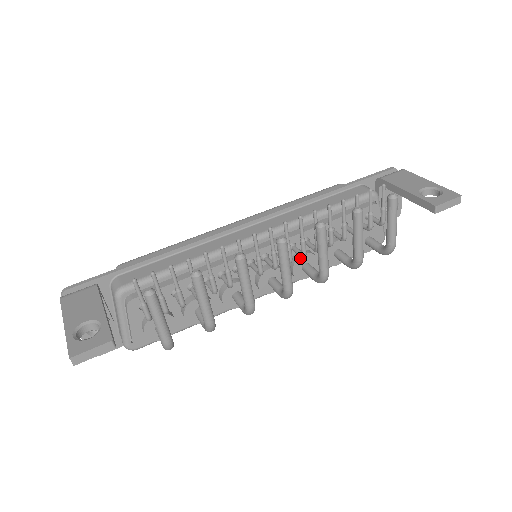
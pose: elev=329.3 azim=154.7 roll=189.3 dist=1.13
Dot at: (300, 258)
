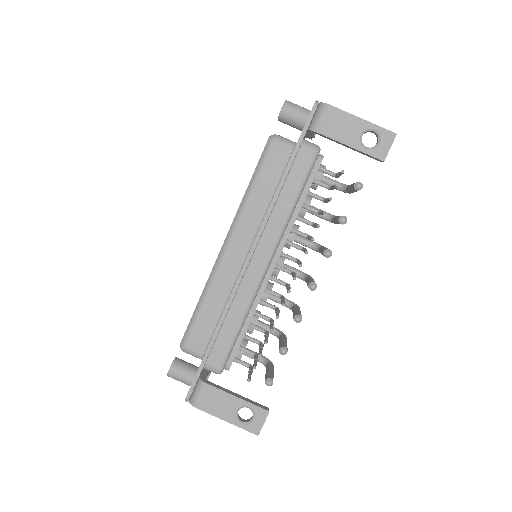
Dot at: occluded
